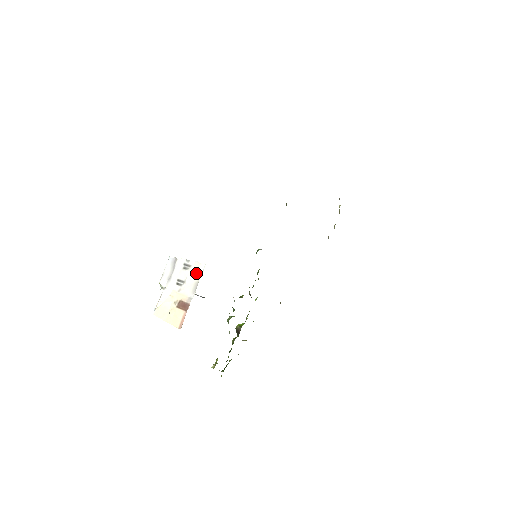
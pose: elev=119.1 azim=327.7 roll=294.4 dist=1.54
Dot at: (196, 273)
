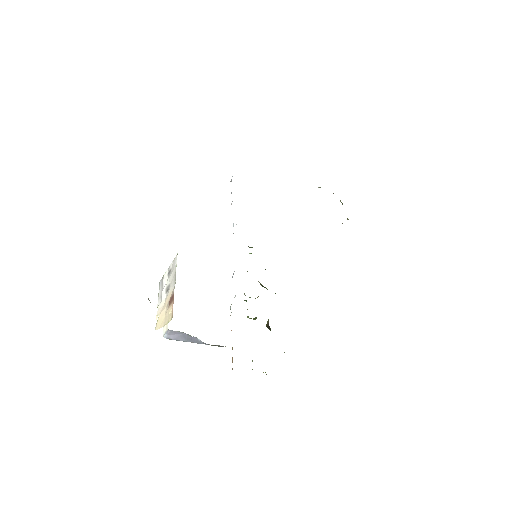
Dot at: (174, 267)
